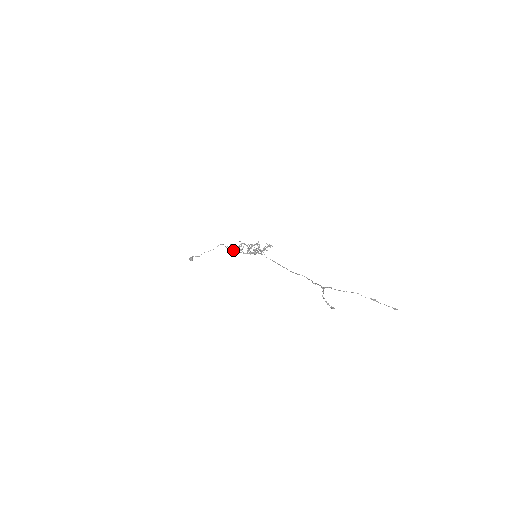
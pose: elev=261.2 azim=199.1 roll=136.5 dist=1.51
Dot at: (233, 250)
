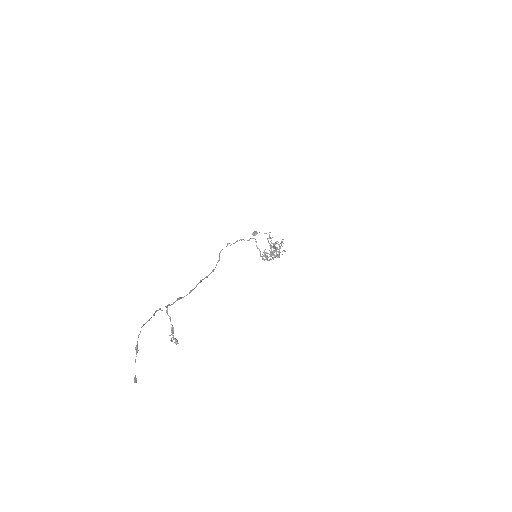
Dot at: occluded
